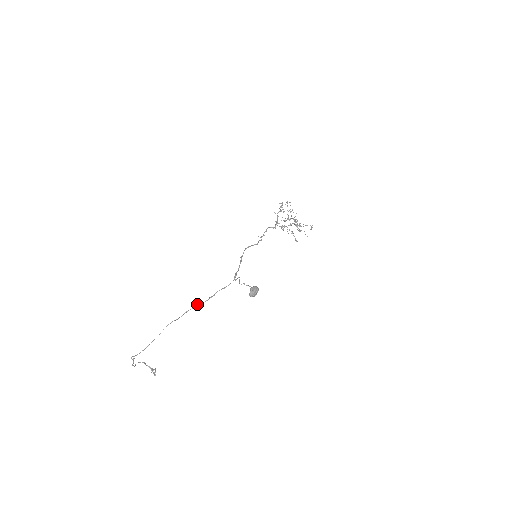
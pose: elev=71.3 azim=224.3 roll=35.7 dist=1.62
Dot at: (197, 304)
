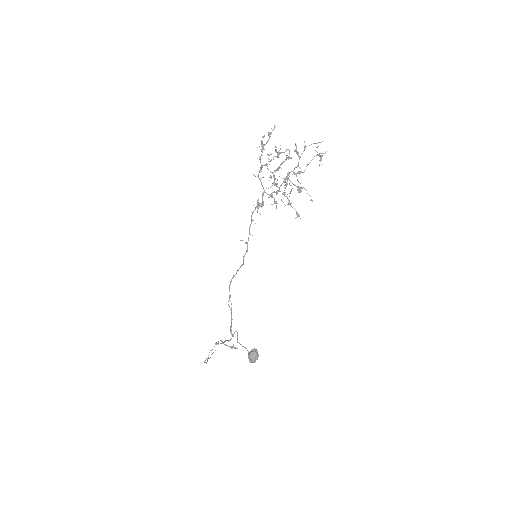
Dot at: (218, 343)
